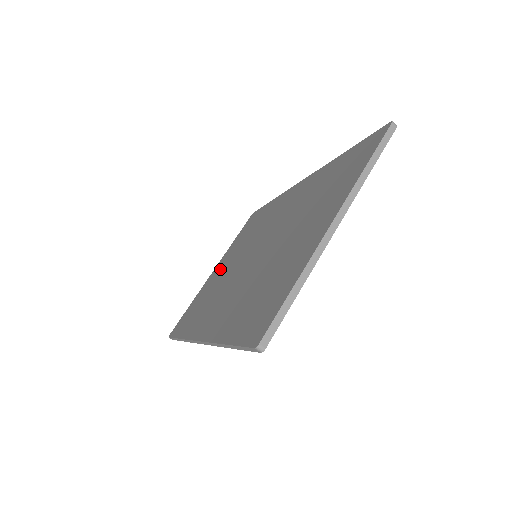
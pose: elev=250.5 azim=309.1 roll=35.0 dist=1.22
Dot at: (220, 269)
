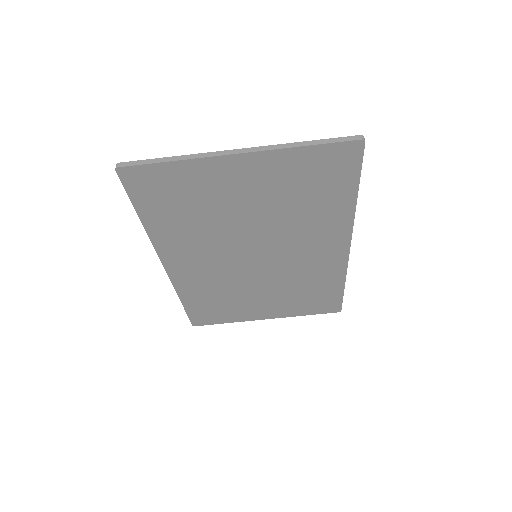
Dot at: occluded
